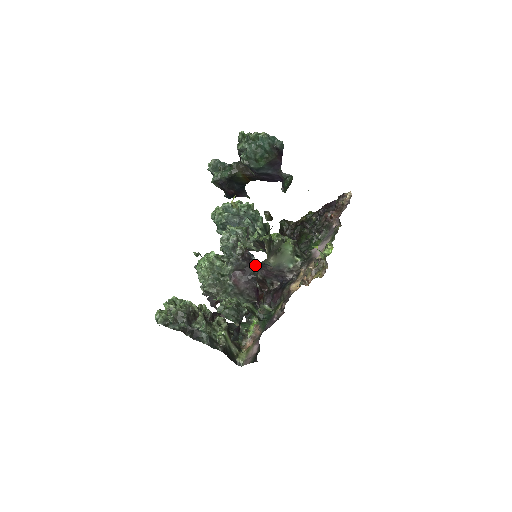
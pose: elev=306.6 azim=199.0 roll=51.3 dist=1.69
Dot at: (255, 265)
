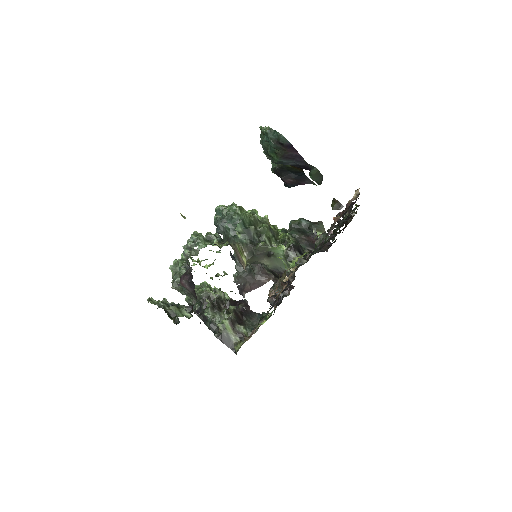
Dot at: occluded
